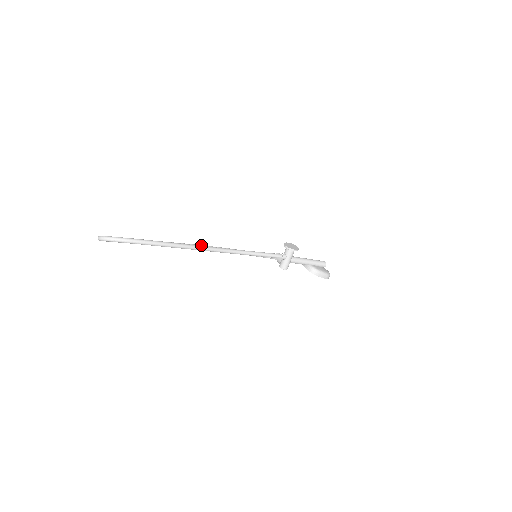
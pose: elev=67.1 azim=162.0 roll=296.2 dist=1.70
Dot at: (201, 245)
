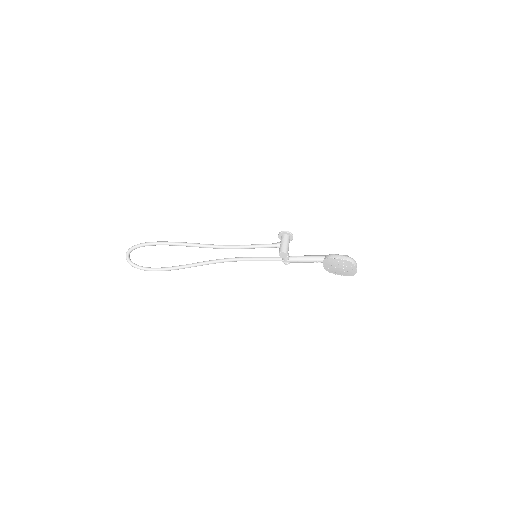
Dot at: (207, 261)
